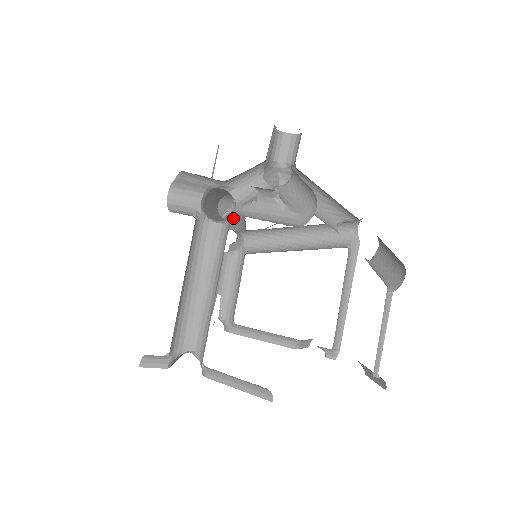
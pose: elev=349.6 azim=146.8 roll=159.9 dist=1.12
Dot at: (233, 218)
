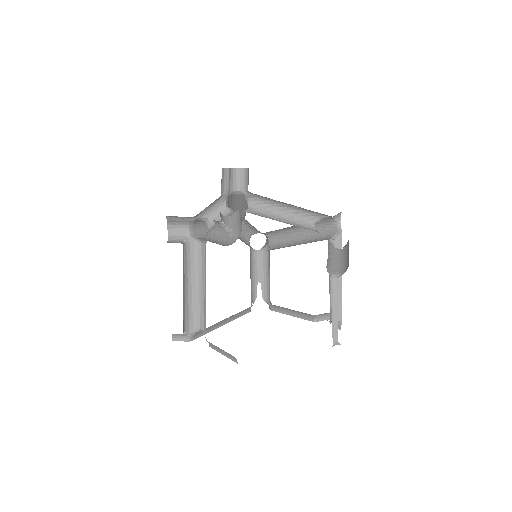
Dot at: (249, 226)
